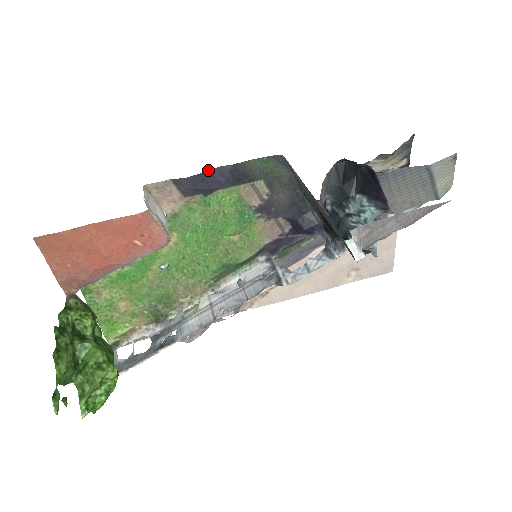
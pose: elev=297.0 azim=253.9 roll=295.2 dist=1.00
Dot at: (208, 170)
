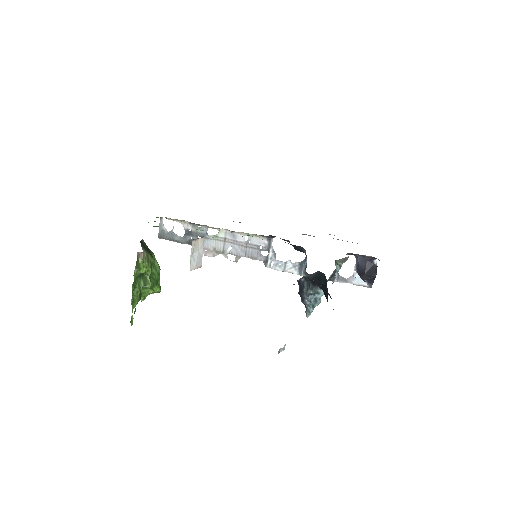
Dot at: occluded
